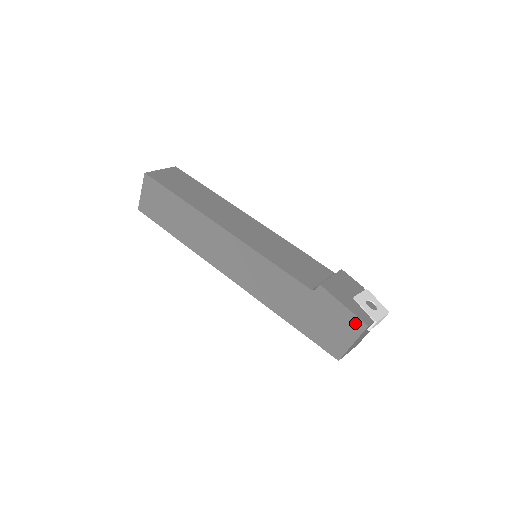
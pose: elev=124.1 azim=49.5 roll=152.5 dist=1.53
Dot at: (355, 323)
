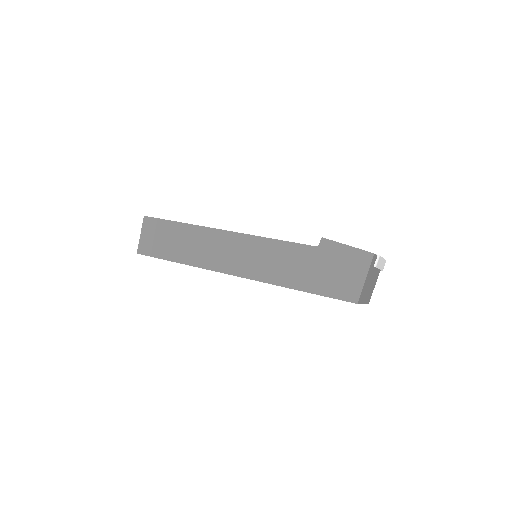
Dot at: (362, 257)
